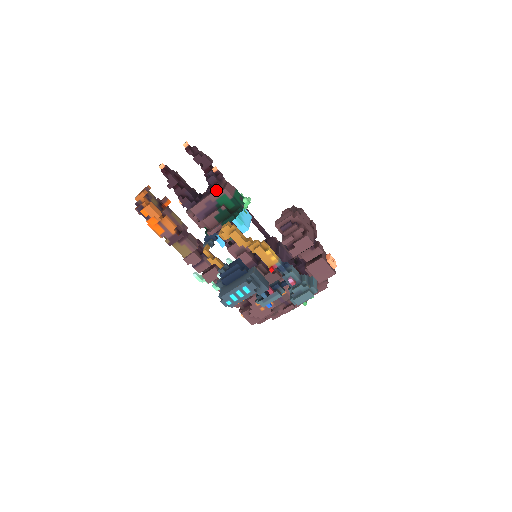
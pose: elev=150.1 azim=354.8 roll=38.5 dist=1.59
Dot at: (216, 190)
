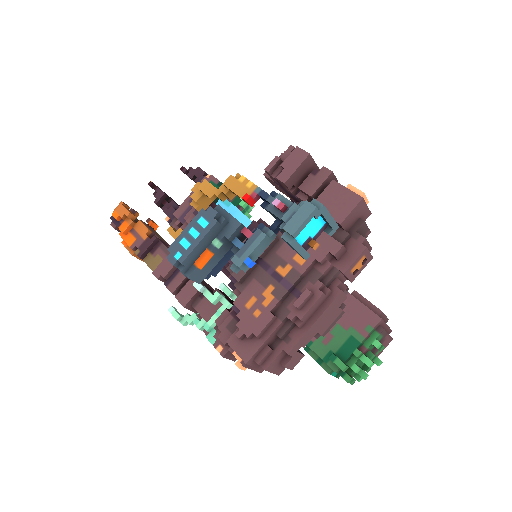
Dot at: (201, 181)
